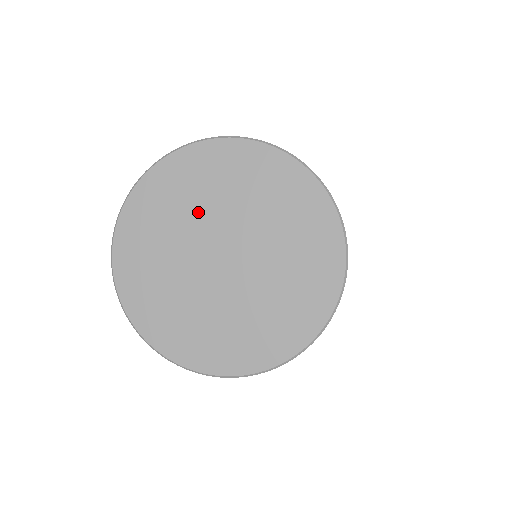
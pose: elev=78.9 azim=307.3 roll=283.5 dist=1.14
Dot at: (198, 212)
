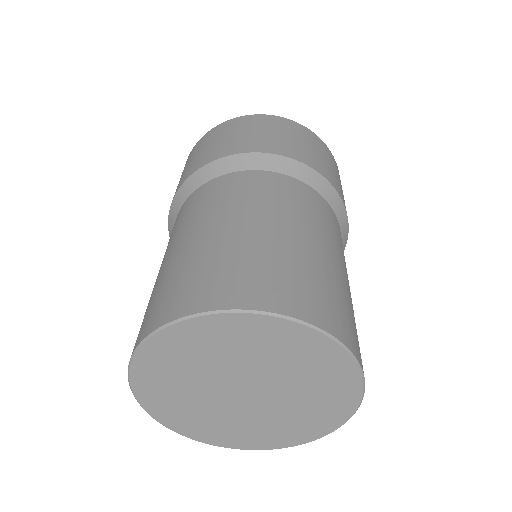
Dot at: (199, 375)
